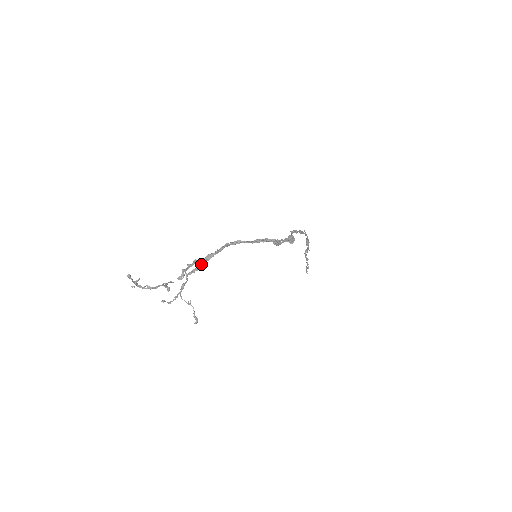
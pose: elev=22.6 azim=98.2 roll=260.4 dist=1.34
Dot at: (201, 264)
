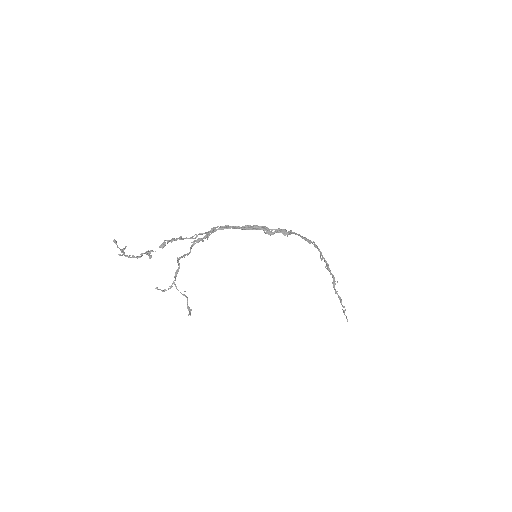
Dot at: (190, 247)
